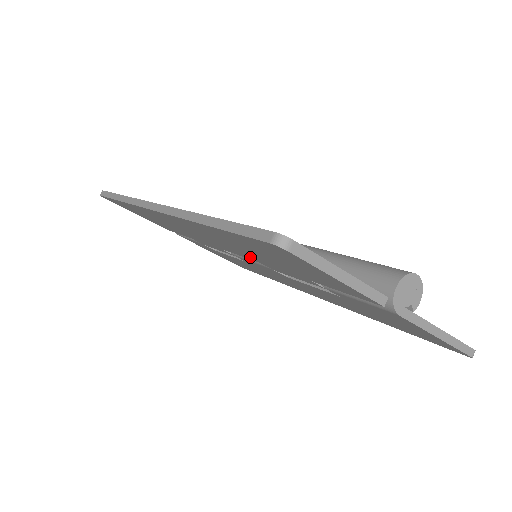
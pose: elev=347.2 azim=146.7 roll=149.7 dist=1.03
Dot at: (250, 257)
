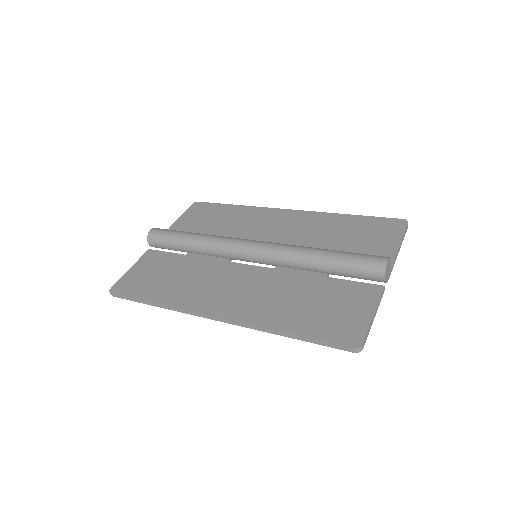
Dot at: occluded
